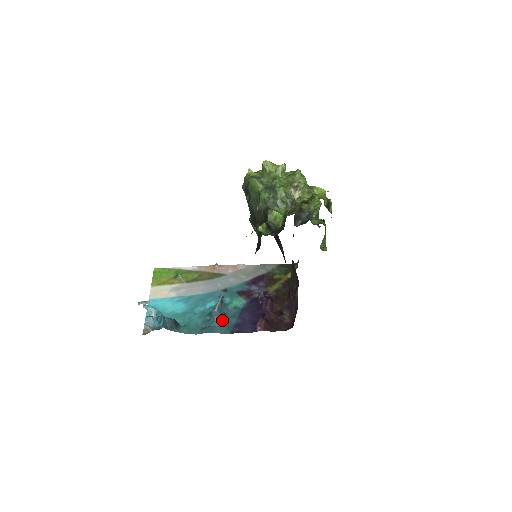
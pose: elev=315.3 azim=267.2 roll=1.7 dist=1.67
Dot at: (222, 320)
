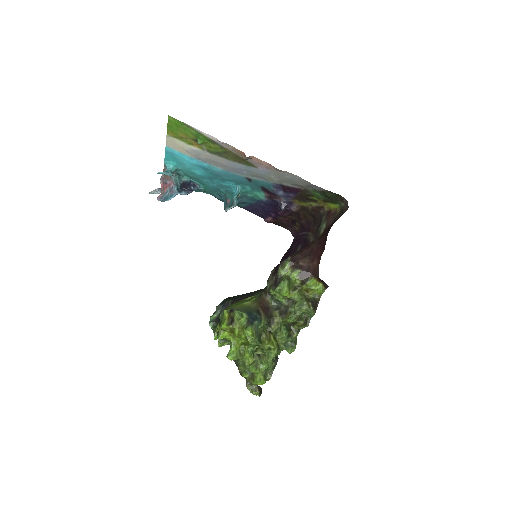
Dot at: occluded
